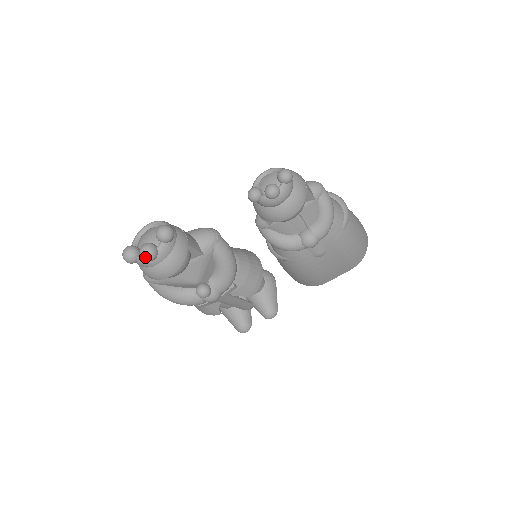
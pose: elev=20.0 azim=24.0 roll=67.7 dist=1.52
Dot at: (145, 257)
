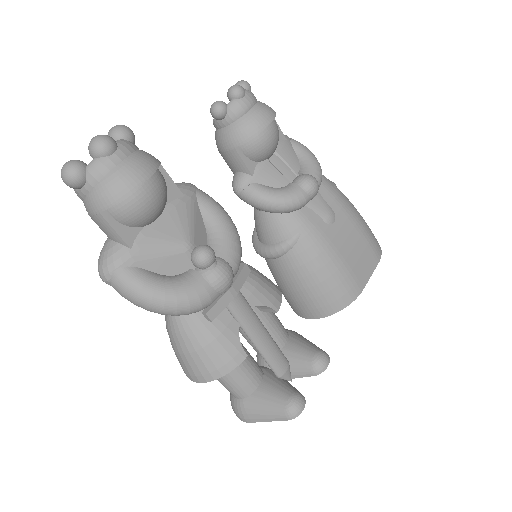
Dot at: (99, 142)
